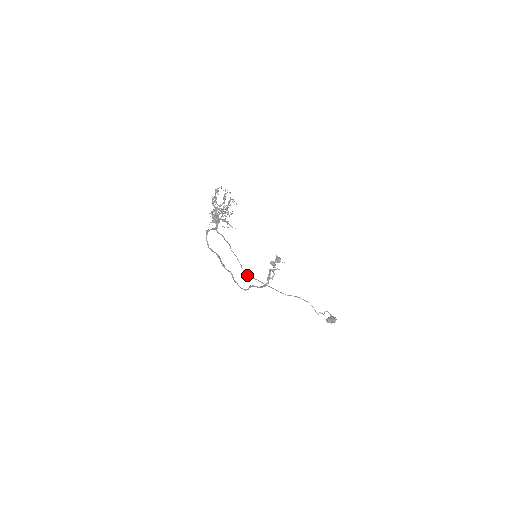
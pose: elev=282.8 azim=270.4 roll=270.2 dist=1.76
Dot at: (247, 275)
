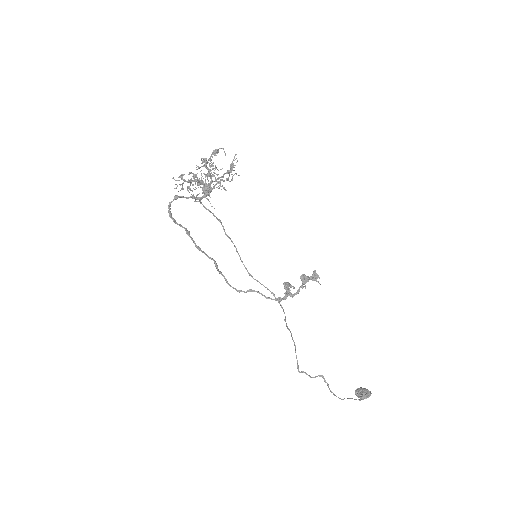
Dot at: (249, 275)
